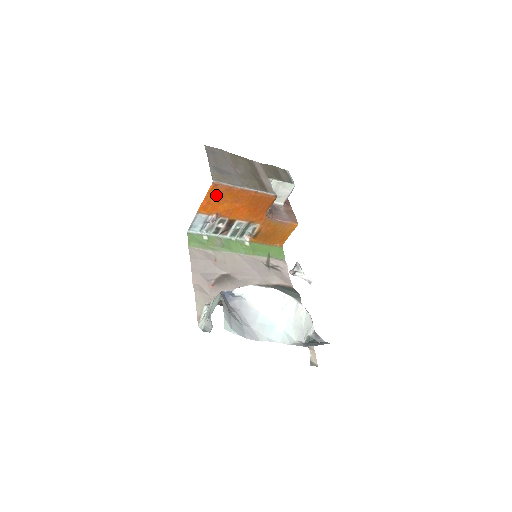
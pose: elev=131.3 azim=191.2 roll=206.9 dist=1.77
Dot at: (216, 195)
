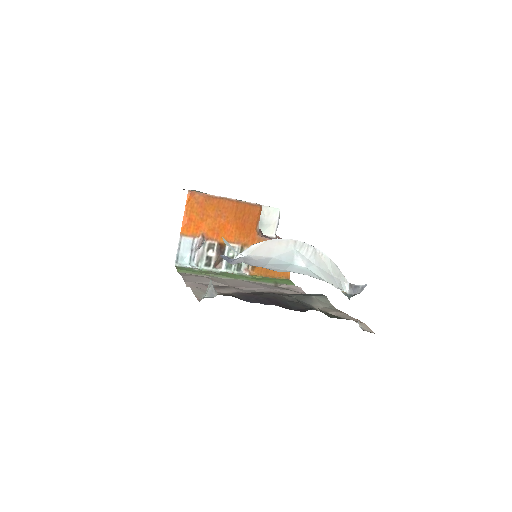
Dot at: (196, 208)
